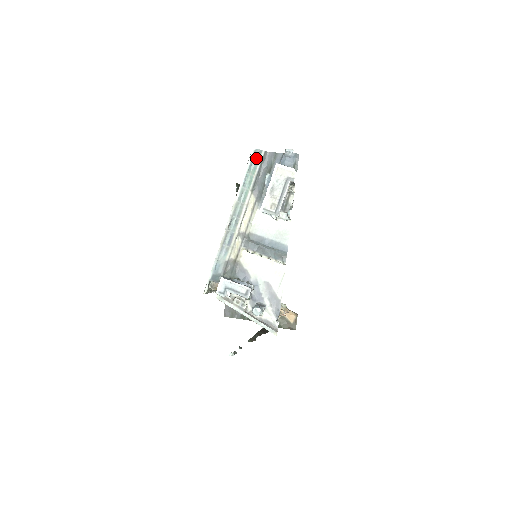
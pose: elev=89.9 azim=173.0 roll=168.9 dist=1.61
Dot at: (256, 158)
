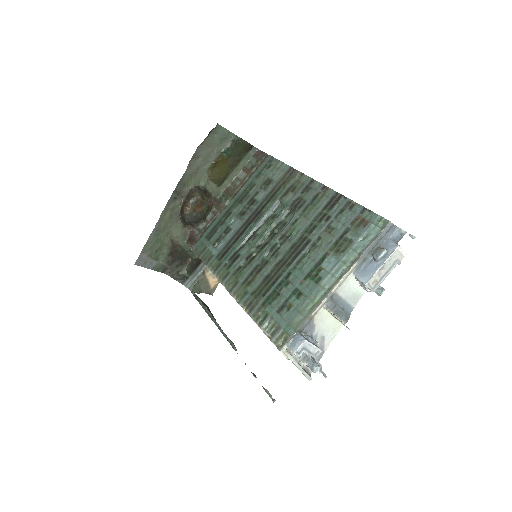
Dot at: (383, 229)
